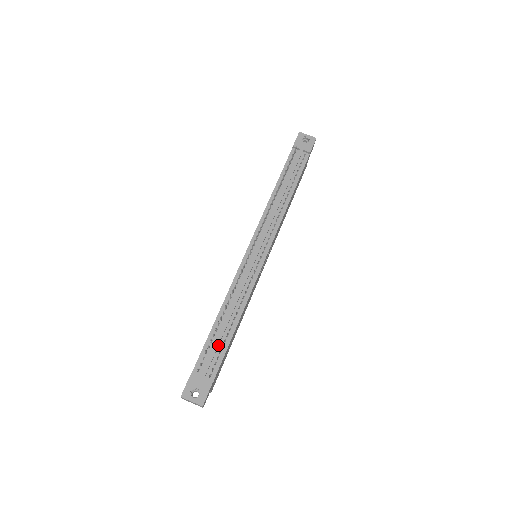
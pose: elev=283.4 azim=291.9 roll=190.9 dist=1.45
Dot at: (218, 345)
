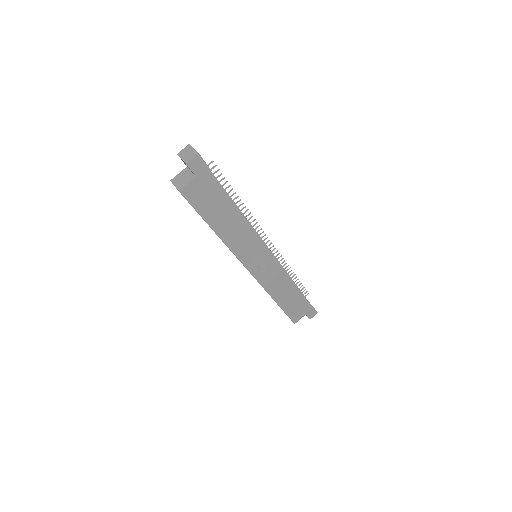
Dot at: (224, 189)
